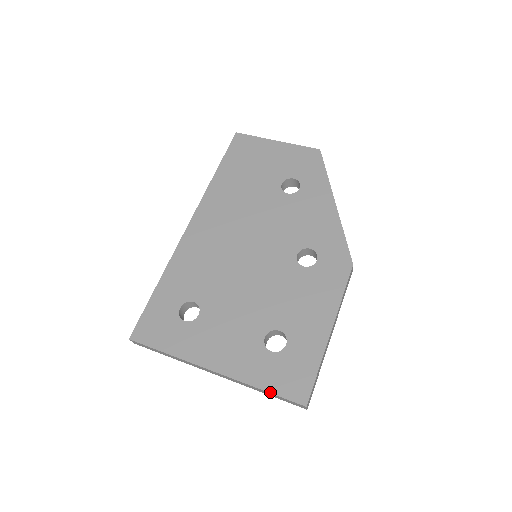
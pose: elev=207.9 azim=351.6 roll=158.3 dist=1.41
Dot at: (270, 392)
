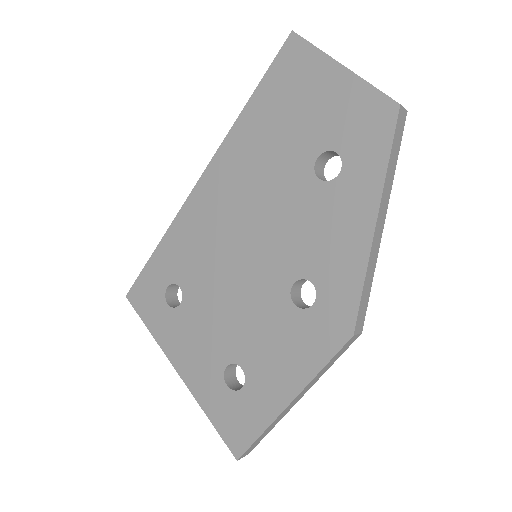
Dot at: (213, 424)
